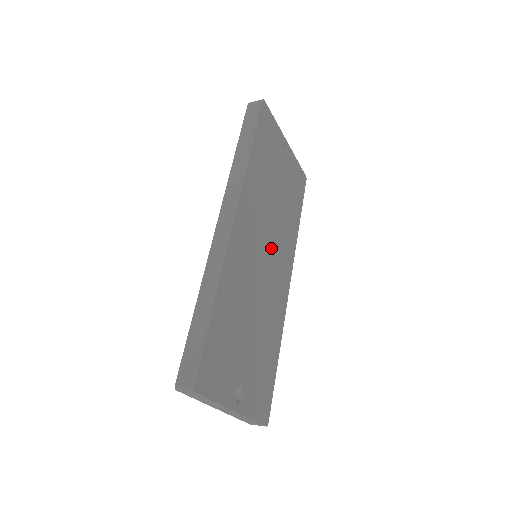
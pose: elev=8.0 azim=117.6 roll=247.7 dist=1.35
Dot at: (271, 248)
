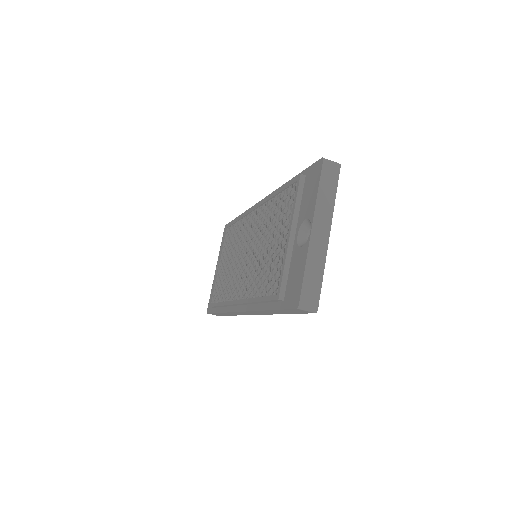
Dot at: occluded
